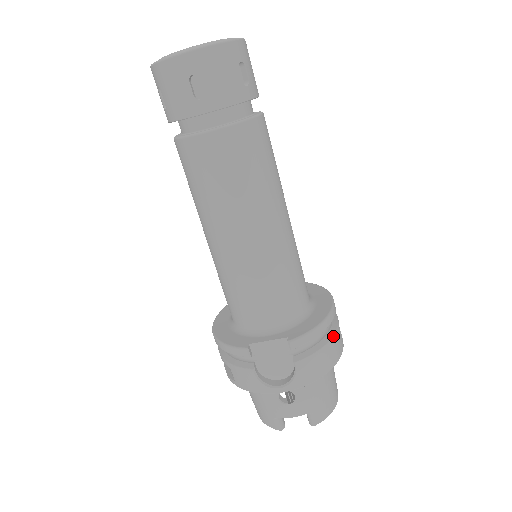
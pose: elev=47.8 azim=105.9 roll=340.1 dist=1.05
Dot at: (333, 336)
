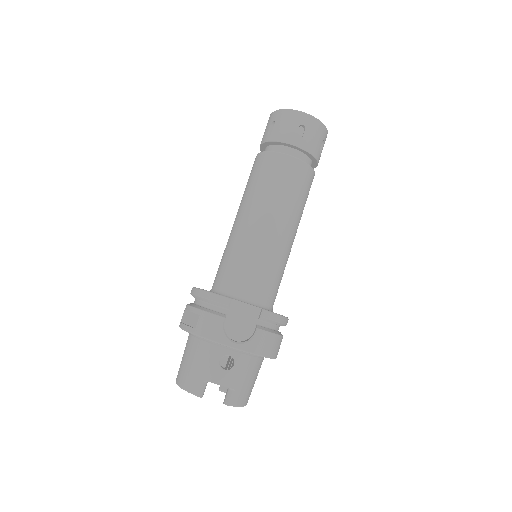
Dot at: (282, 336)
